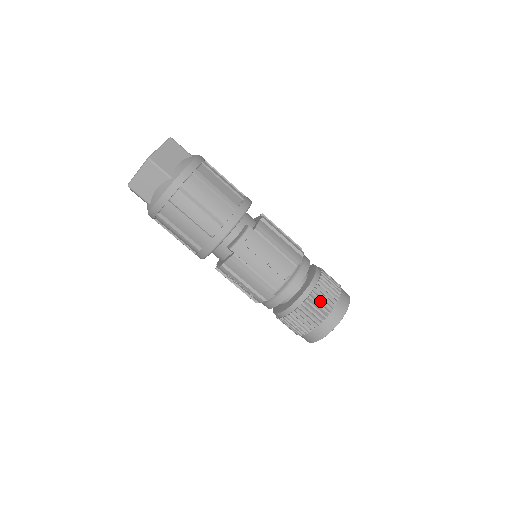
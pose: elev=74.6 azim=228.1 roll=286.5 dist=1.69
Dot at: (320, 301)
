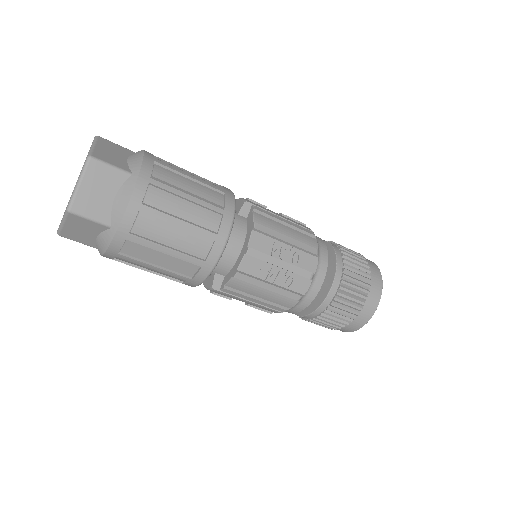
Dot at: (316, 324)
